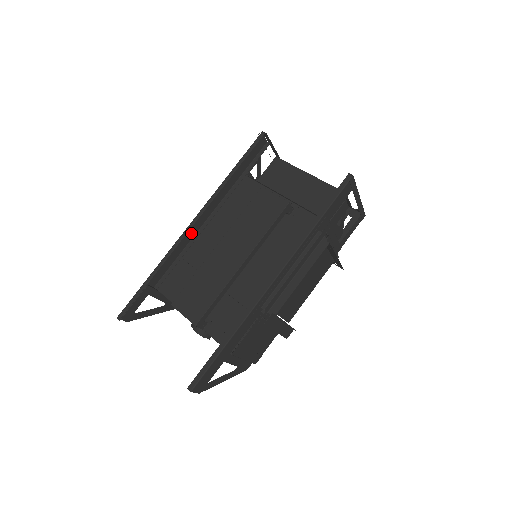
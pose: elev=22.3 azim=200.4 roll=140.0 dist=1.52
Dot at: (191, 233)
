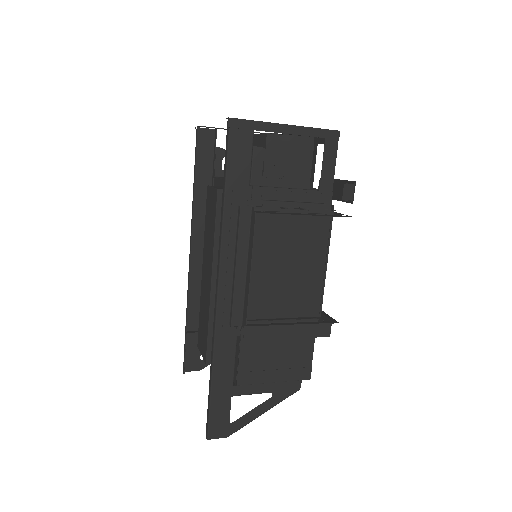
Dot at: (200, 264)
